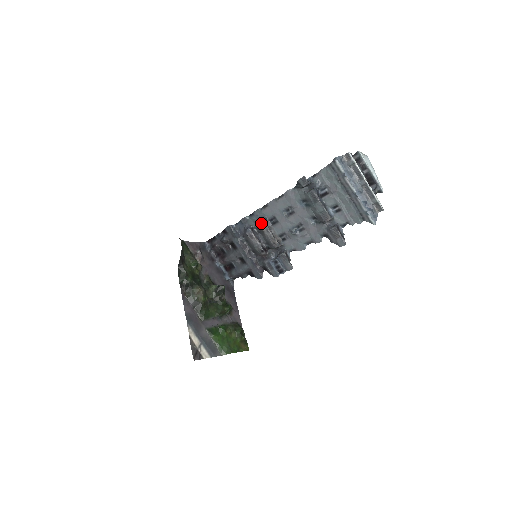
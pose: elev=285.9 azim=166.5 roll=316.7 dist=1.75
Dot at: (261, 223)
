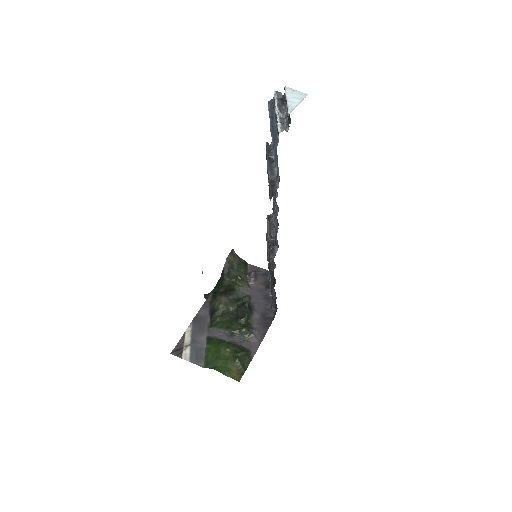
Dot at: occluded
